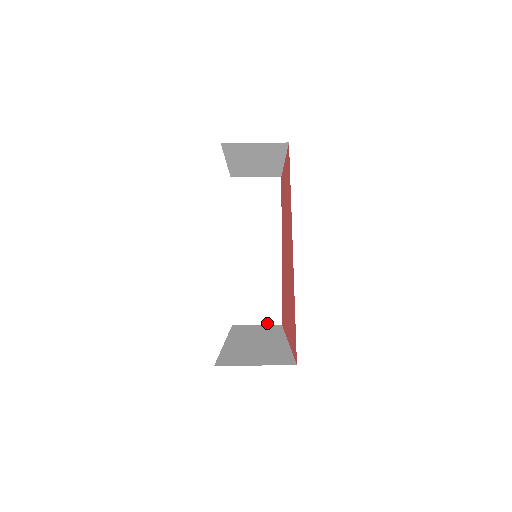
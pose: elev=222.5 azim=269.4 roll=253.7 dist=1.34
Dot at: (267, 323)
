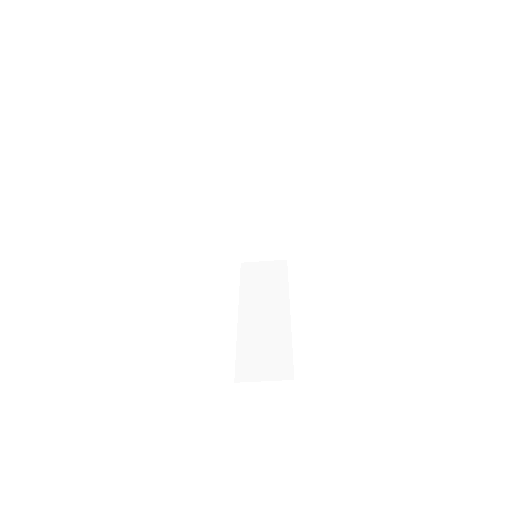
Dot at: (276, 379)
